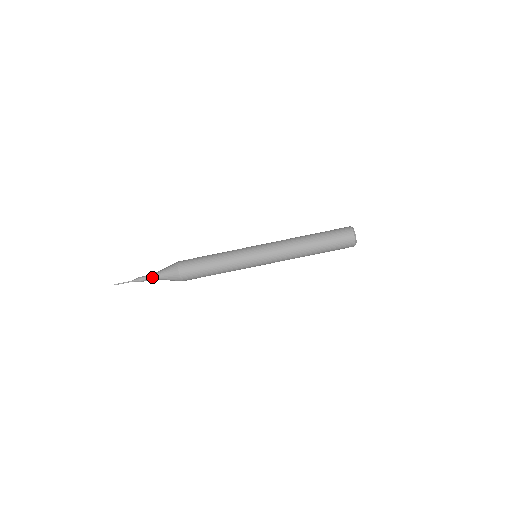
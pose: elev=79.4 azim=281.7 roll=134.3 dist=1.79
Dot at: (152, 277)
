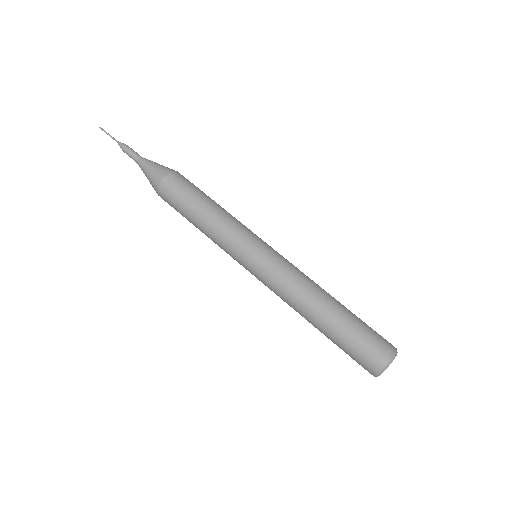
Dot at: (139, 156)
